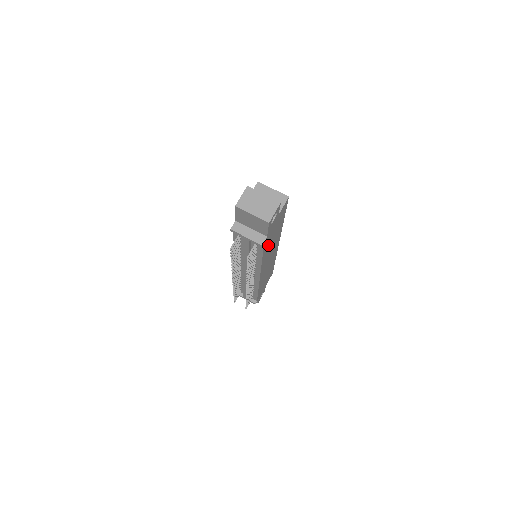
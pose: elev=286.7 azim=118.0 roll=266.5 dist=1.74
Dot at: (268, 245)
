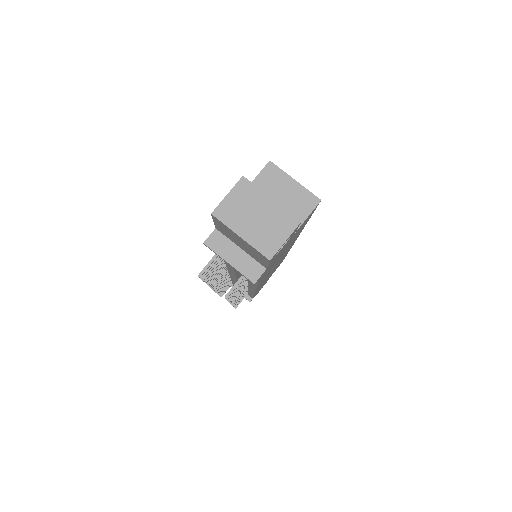
Dot at: (271, 266)
